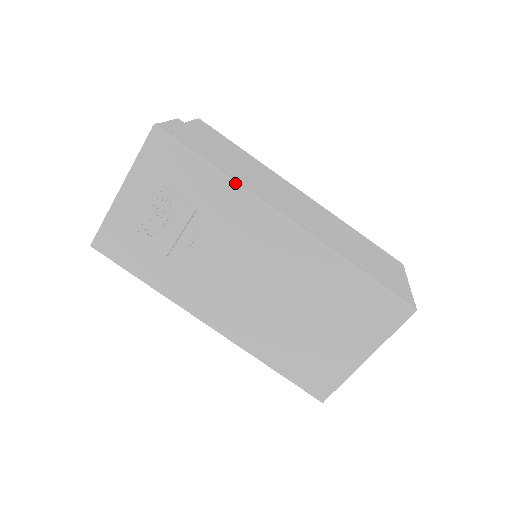
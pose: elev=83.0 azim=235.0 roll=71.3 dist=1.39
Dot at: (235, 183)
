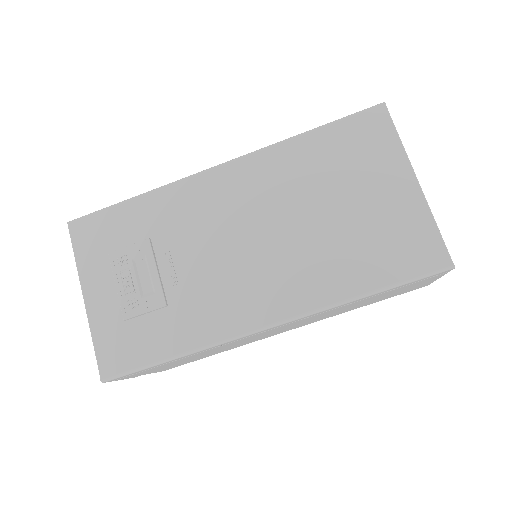
Dot at: (156, 189)
